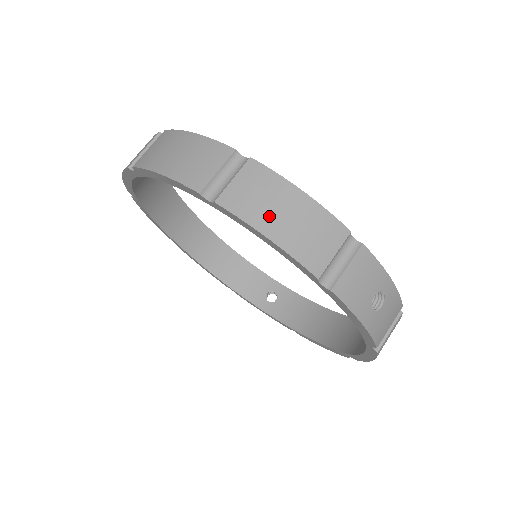
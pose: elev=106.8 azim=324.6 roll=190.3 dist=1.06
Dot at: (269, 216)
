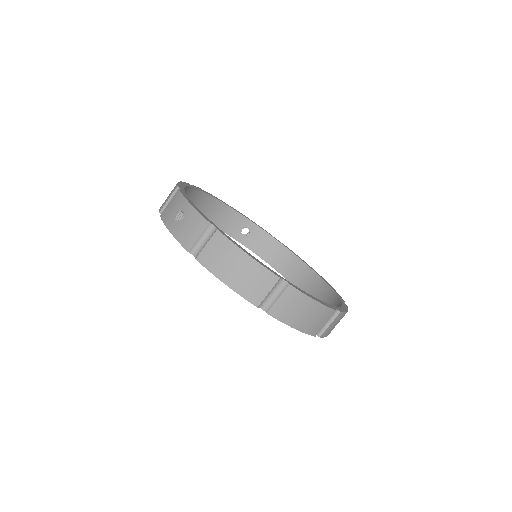
Dot at: (297, 318)
